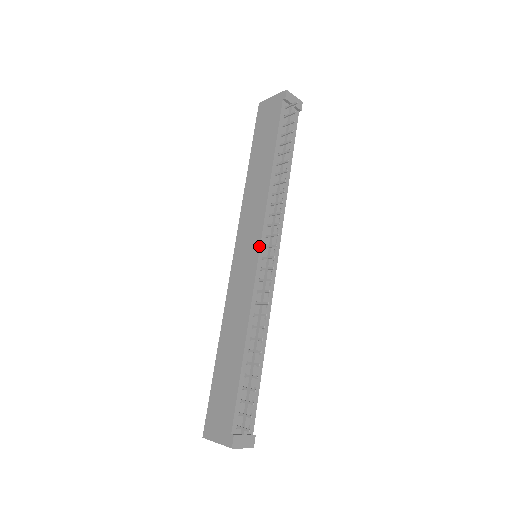
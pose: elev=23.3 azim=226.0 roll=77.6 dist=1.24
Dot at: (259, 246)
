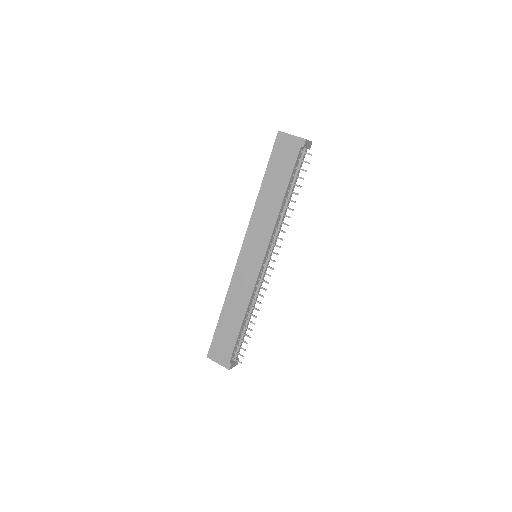
Dot at: (263, 258)
